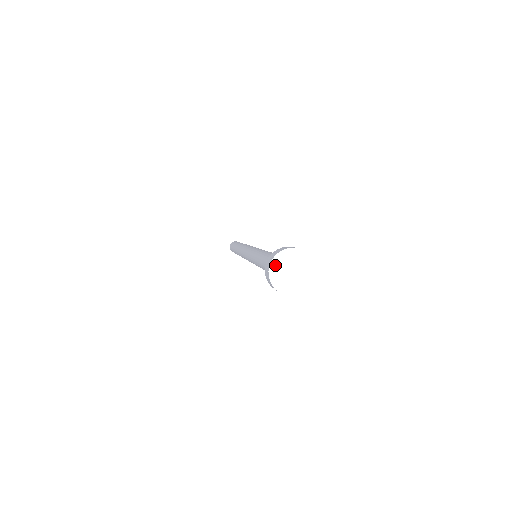
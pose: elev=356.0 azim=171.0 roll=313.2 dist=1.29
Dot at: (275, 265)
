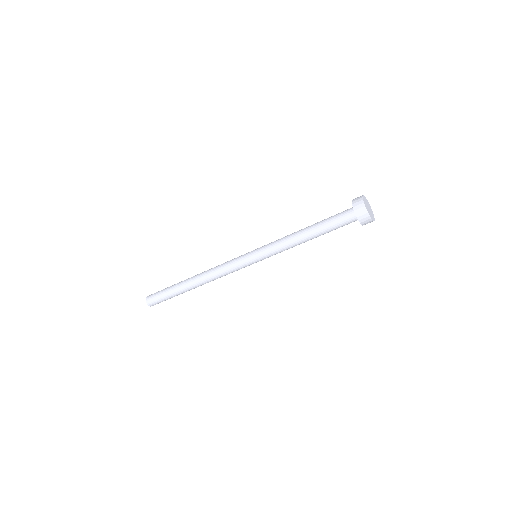
Dot at: (365, 203)
